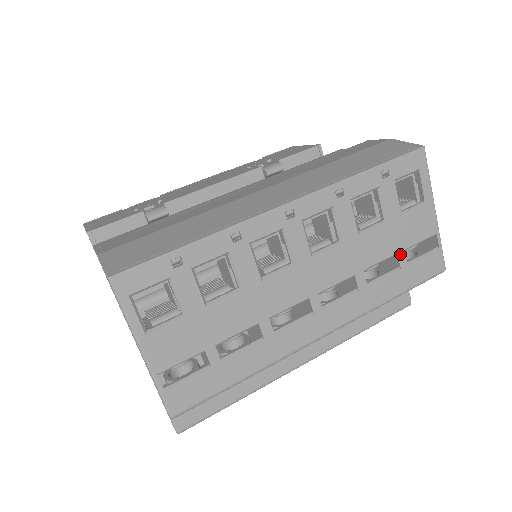
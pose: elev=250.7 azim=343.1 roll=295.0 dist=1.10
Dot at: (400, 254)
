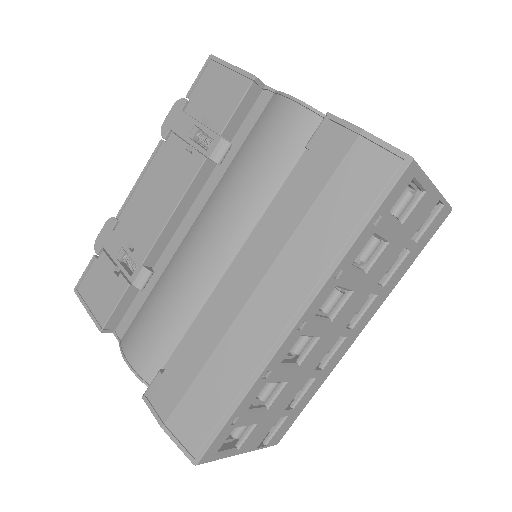
Dot at: (407, 245)
